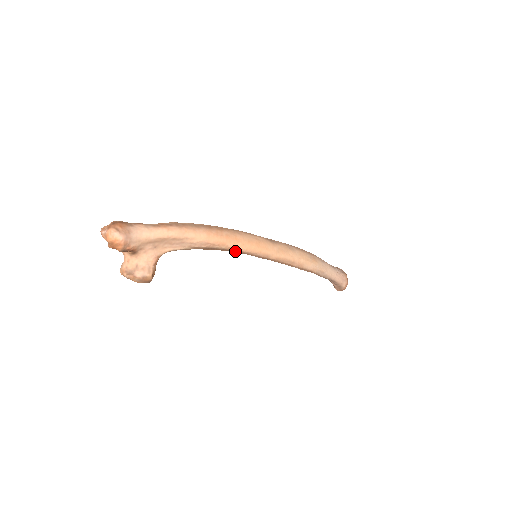
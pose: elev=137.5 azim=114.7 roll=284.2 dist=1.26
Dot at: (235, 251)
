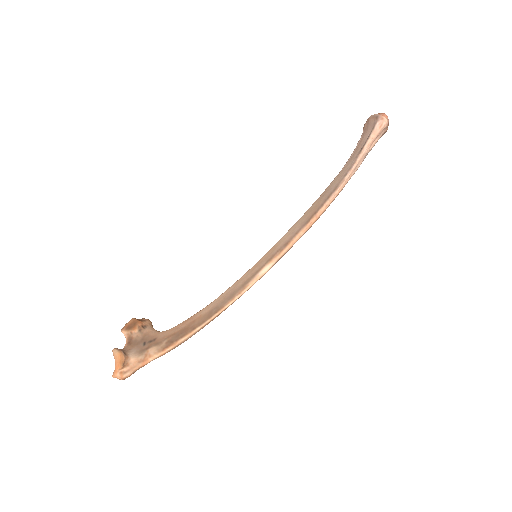
Dot at: occluded
